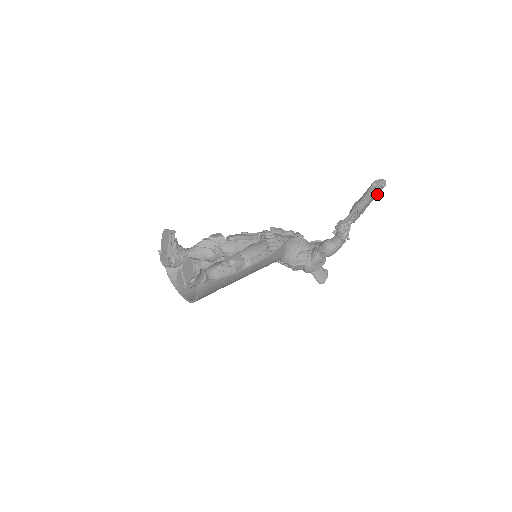
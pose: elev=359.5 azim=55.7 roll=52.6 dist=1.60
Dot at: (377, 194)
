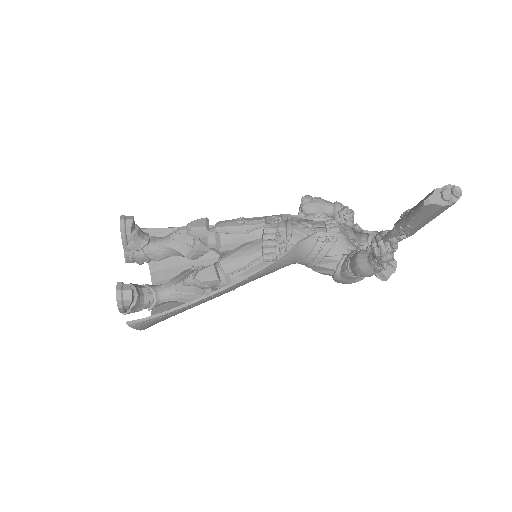
Dot at: (441, 211)
